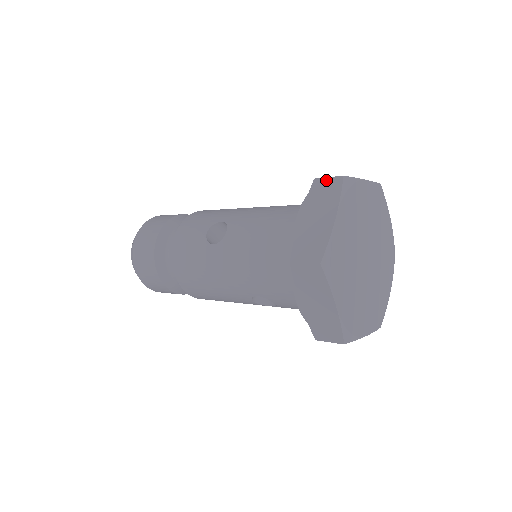
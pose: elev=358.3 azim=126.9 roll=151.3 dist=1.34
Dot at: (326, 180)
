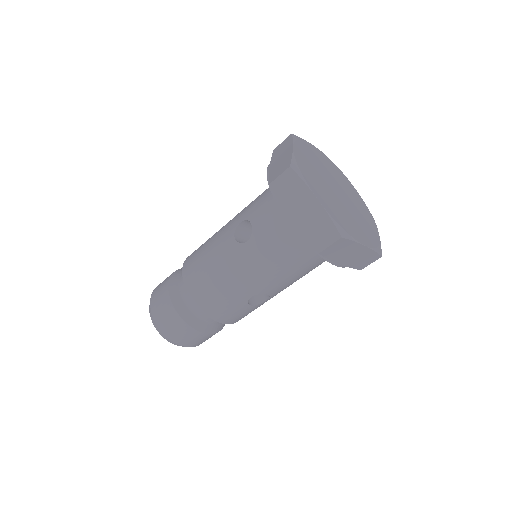
Dot at: occluded
